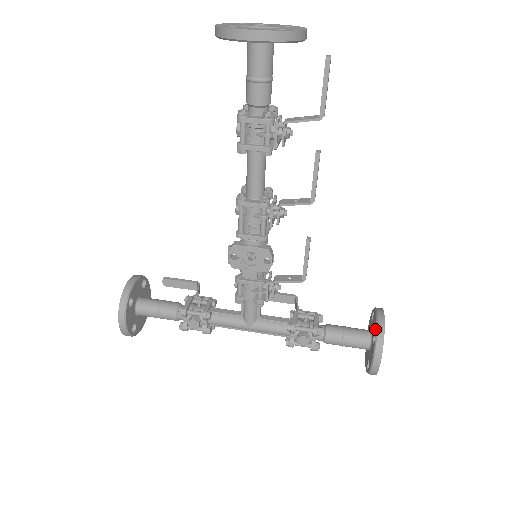
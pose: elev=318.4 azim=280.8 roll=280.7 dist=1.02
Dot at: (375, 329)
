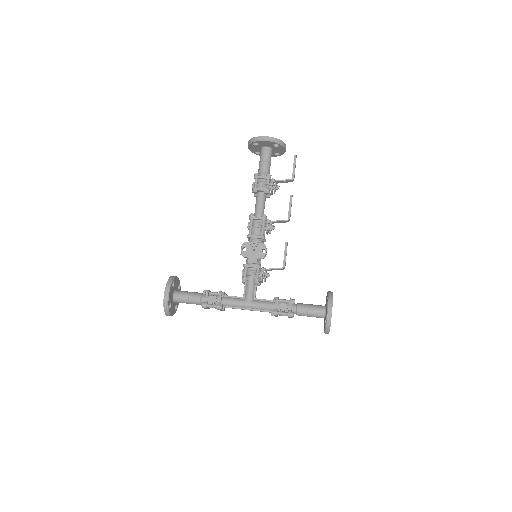
Dot at: (327, 295)
